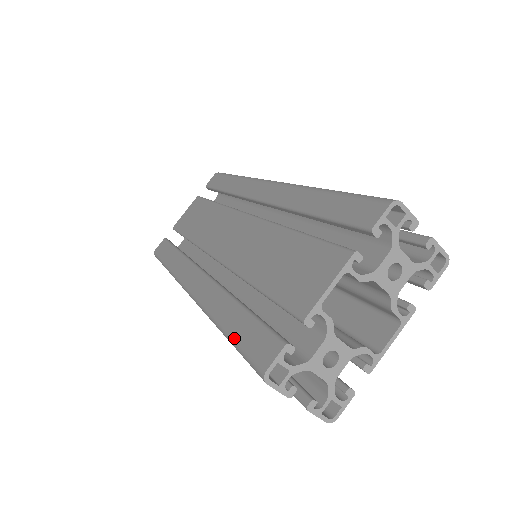
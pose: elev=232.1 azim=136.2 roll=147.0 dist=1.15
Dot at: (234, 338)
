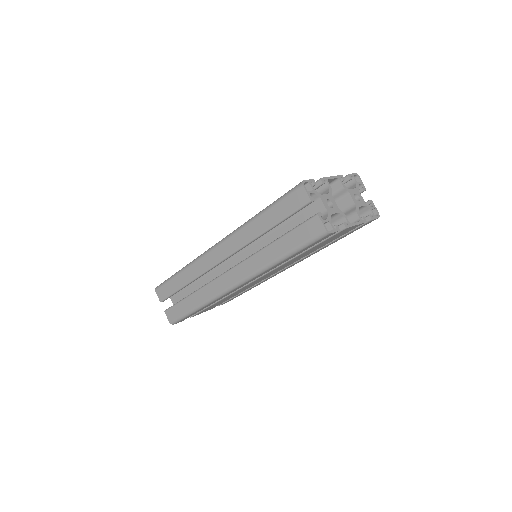
Dot at: (273, 202)
